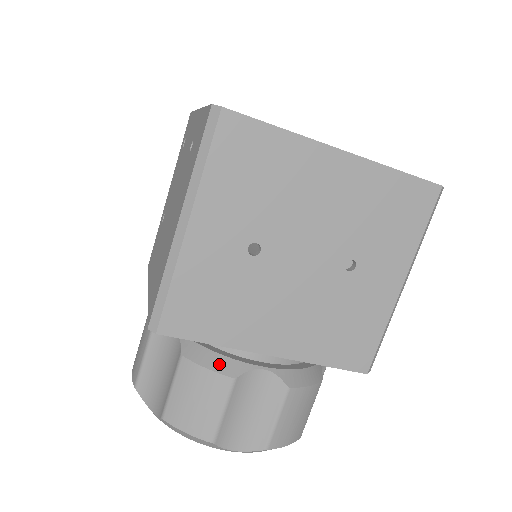
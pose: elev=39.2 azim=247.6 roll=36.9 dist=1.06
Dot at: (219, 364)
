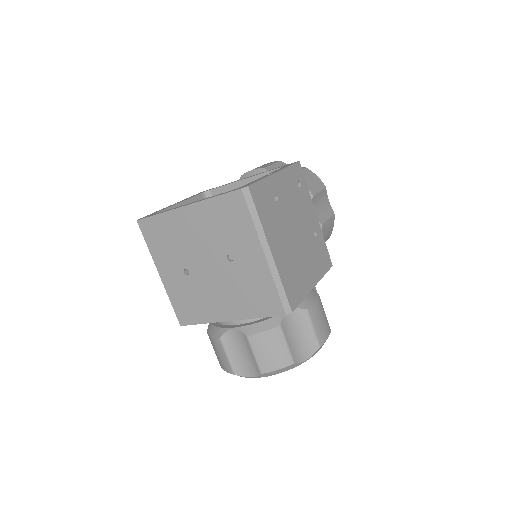
Dot at: (215, 332)
